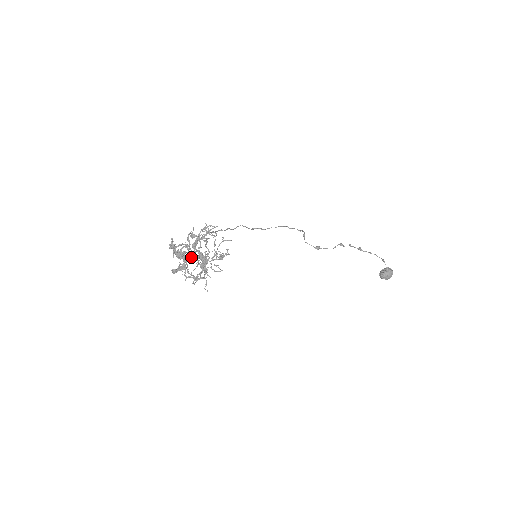
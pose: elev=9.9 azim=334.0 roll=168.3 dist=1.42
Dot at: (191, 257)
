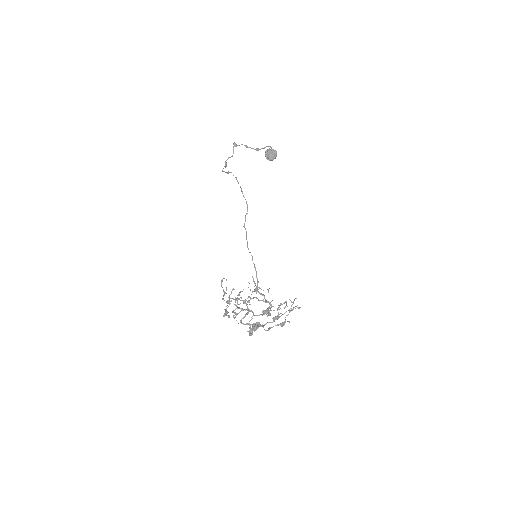
Dot at: occluded
